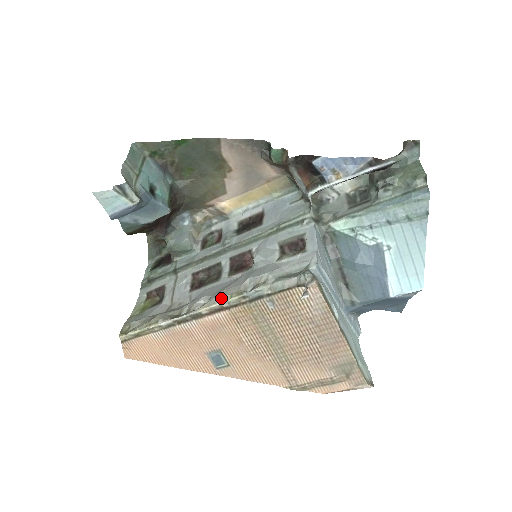
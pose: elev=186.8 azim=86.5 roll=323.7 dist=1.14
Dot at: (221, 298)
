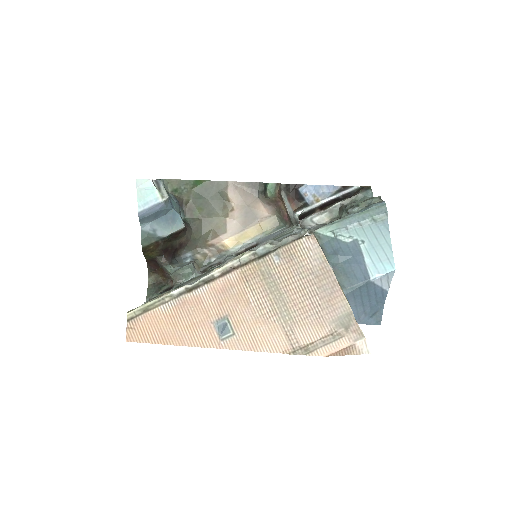
Dot at: (233, 258)
